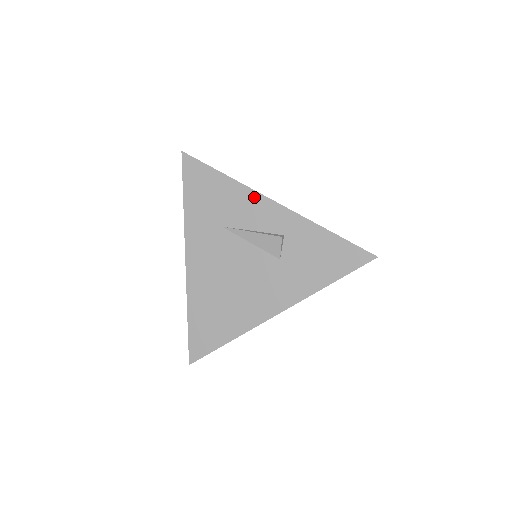
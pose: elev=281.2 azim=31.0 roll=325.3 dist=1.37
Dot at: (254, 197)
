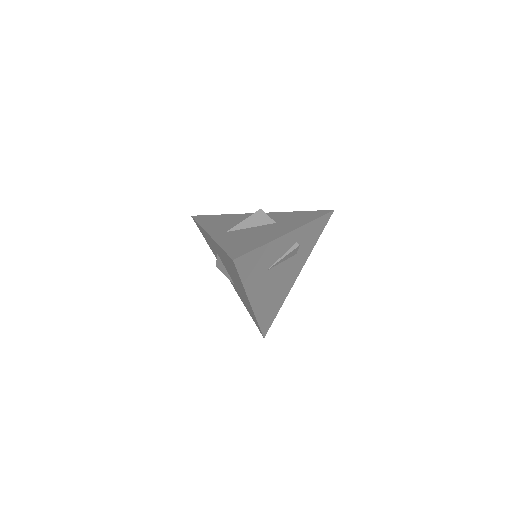
Dot at: (280, 241)
